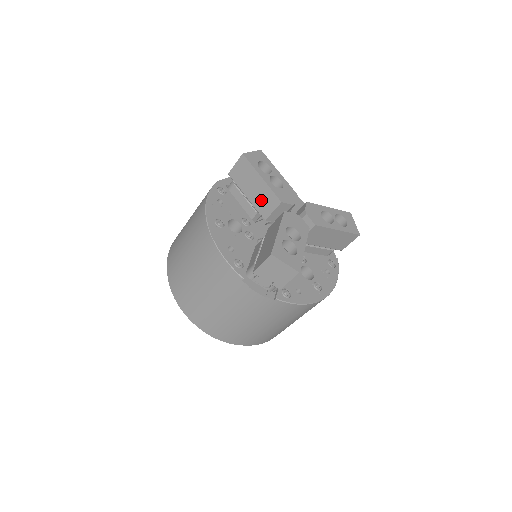
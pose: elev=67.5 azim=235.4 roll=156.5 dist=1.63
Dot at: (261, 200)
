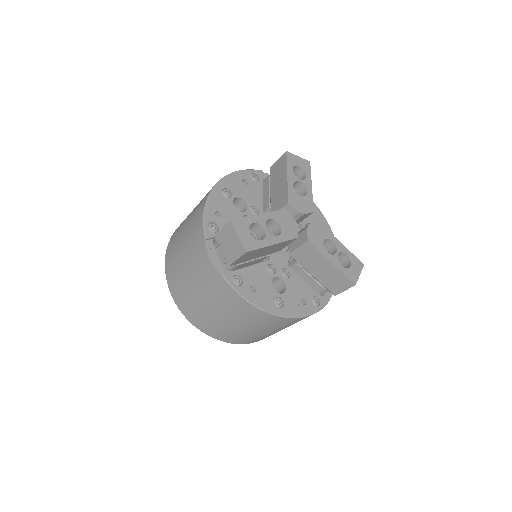
Dot at: (277, 197)
